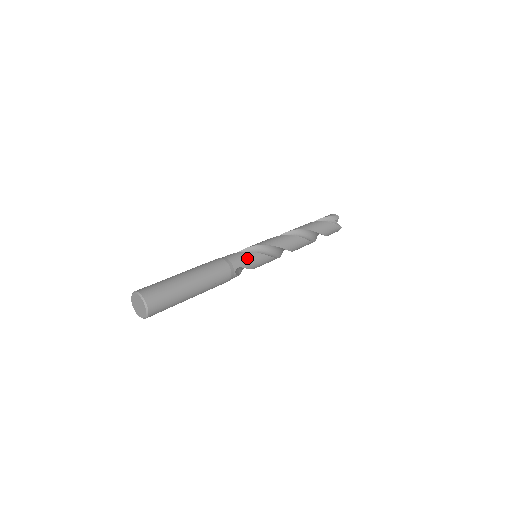
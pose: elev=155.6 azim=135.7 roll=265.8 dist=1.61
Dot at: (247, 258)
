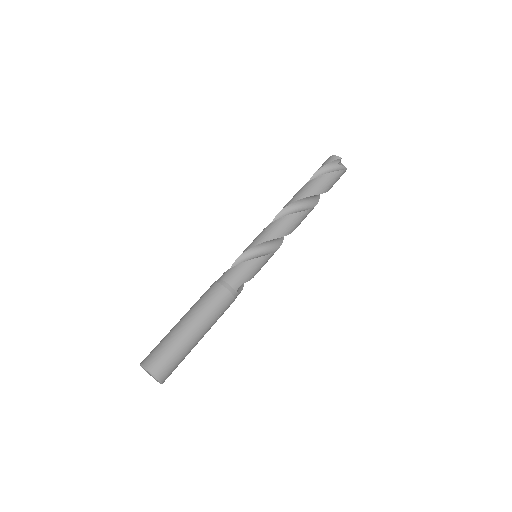
Dot at: (246, 271)
